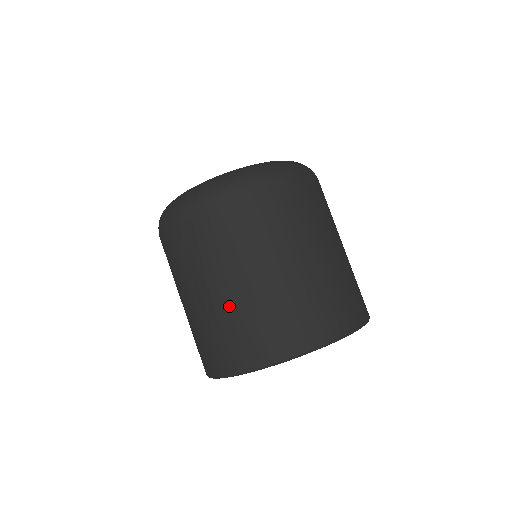
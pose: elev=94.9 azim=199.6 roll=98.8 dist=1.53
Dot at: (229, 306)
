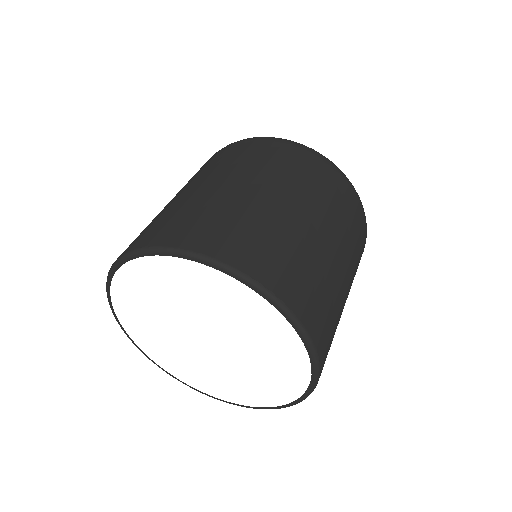
Dot at: (194, 198)
